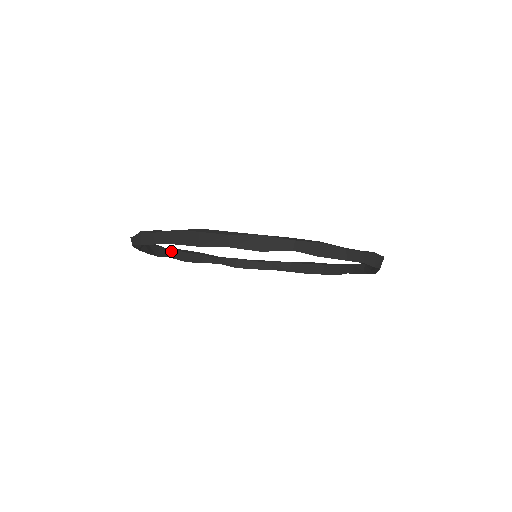
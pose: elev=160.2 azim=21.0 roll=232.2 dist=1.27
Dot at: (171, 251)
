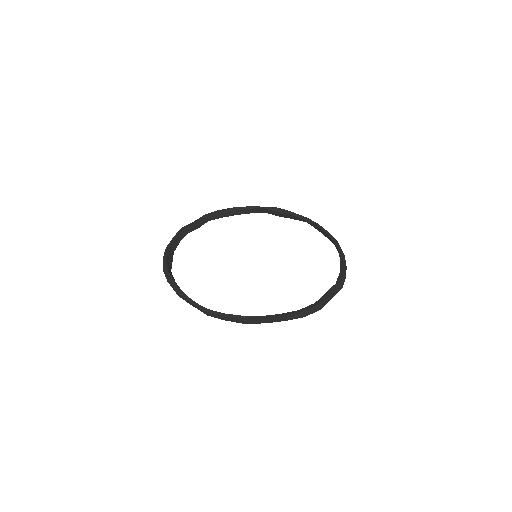
Dot at: (264, 209)
